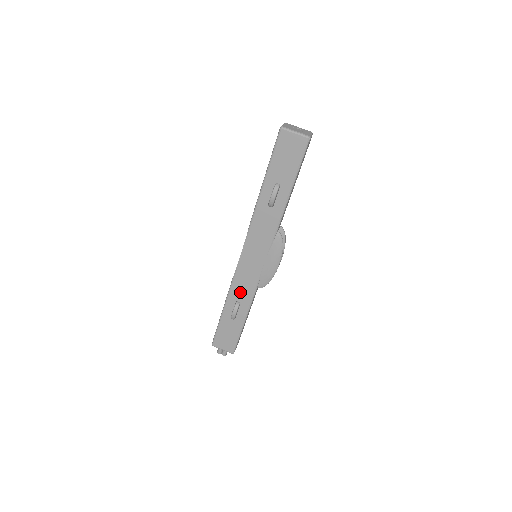
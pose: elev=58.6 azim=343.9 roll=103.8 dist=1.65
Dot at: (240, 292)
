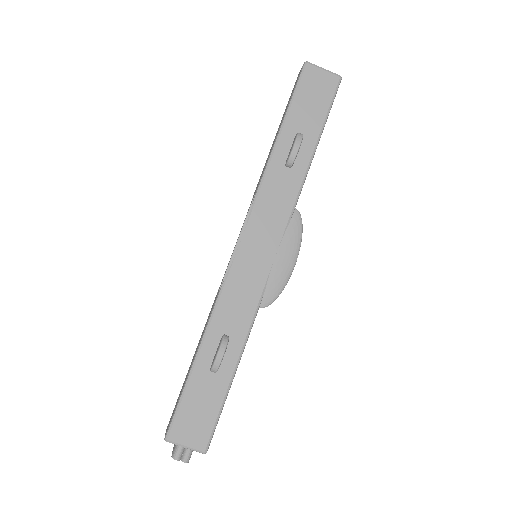
Dot at: (230, 316)
